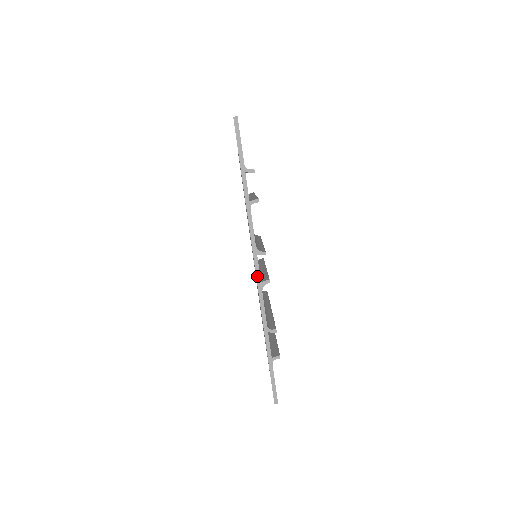
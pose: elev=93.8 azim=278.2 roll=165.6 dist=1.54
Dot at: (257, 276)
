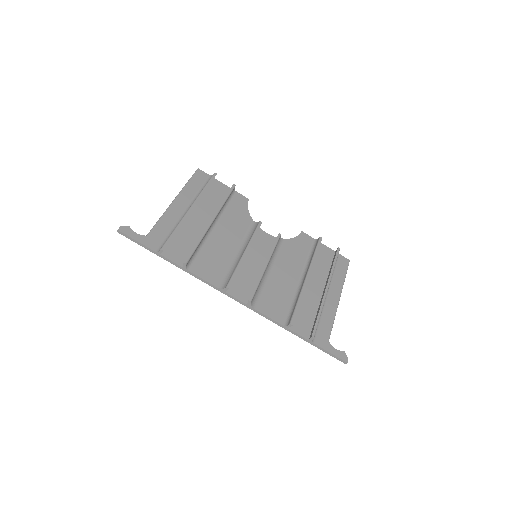
Dot at: (240, 303)
